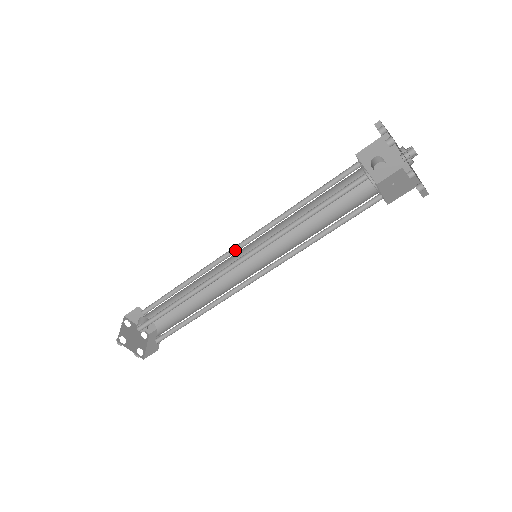
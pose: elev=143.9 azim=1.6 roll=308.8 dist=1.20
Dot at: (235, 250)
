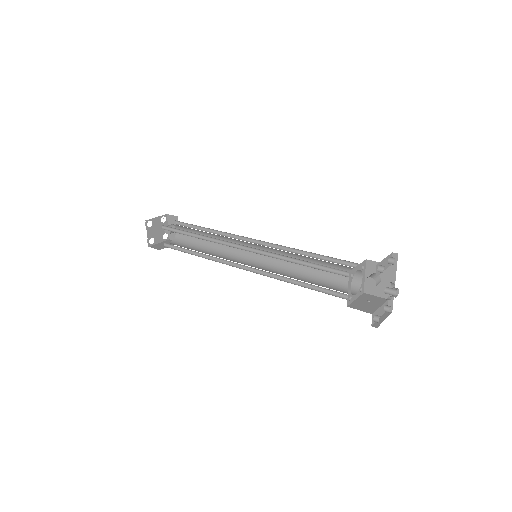
Dot at: (251, 241)
